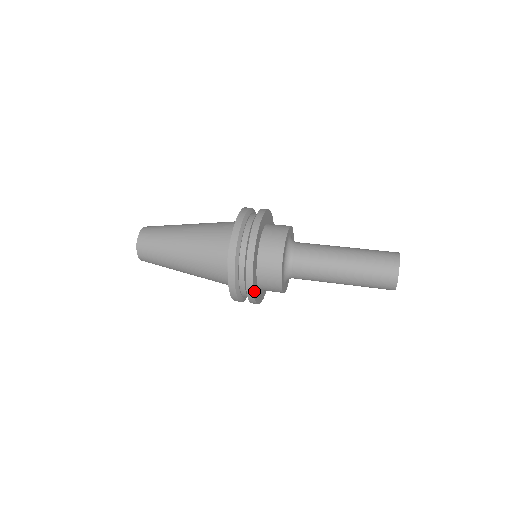
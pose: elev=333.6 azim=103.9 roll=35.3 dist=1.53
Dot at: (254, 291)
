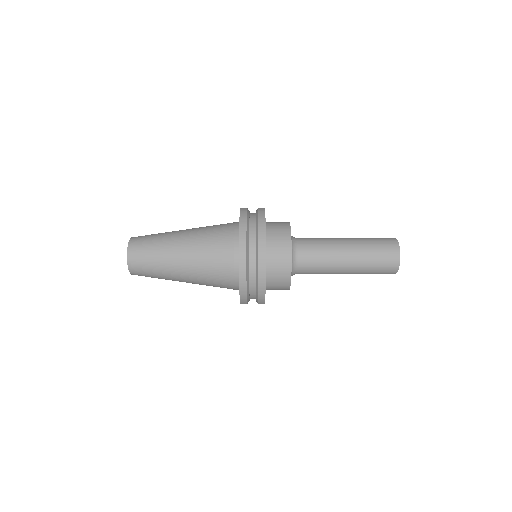
Dot at: occluded
